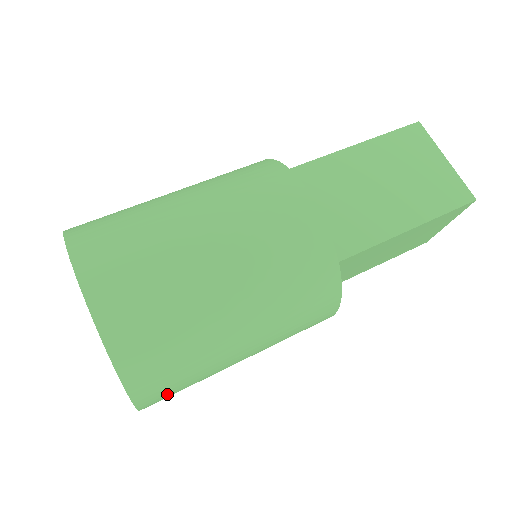
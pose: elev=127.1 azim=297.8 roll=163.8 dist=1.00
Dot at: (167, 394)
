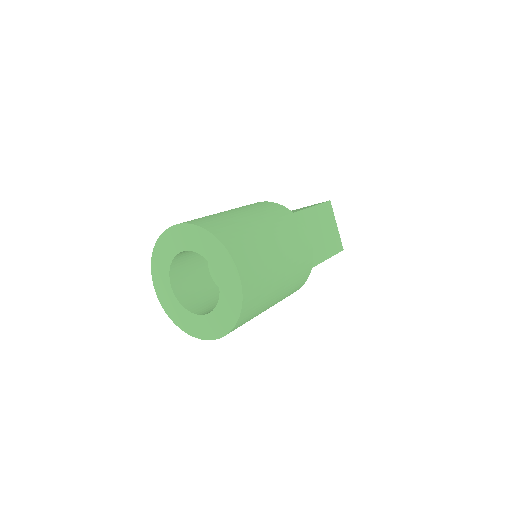
Dot at: (248, 263)
